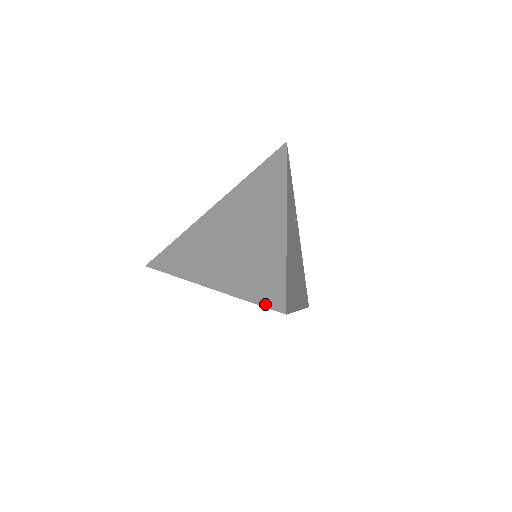
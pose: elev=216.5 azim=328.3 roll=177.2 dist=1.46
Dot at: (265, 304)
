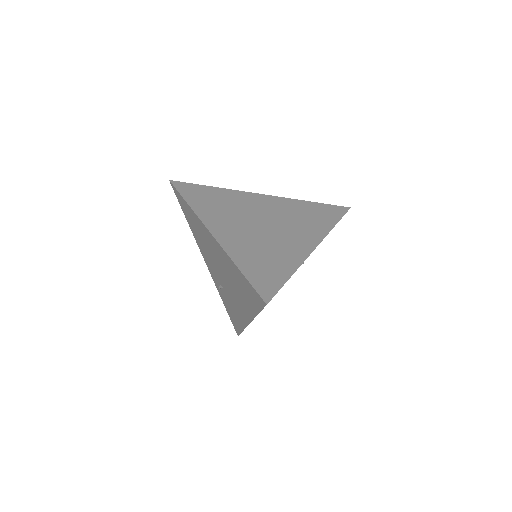
Dot at: (254, 284)
